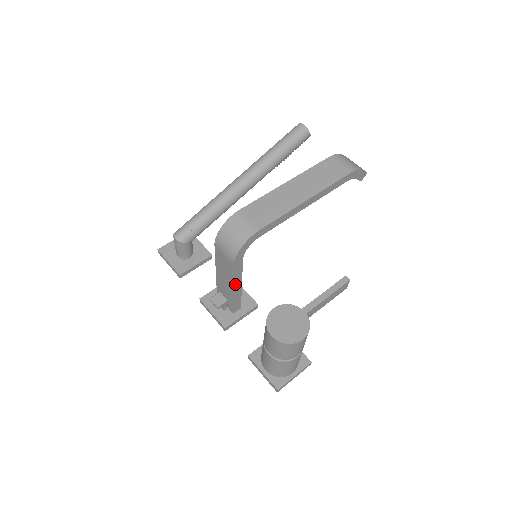
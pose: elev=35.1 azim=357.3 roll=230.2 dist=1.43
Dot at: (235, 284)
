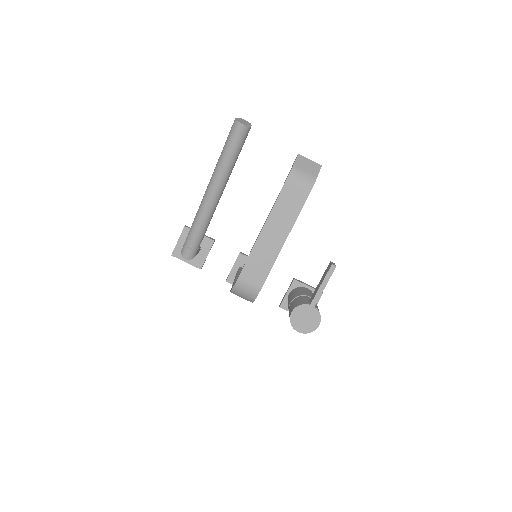
Dot at: occluded
